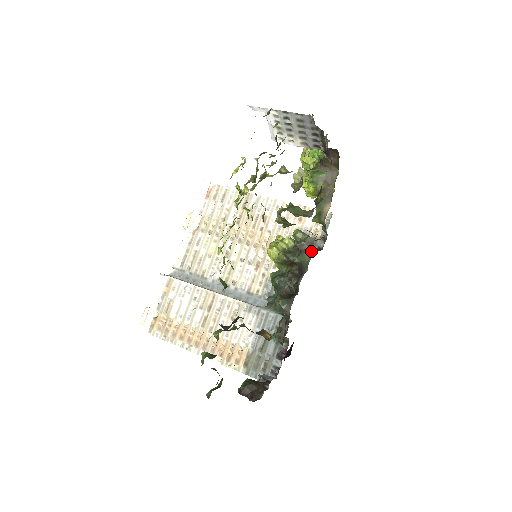
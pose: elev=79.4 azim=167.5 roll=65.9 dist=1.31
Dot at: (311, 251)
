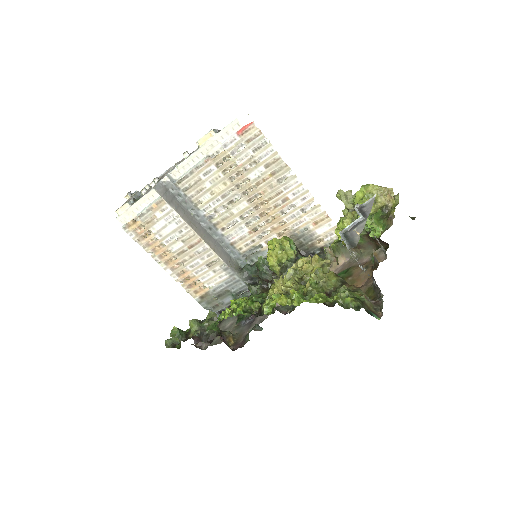
Dot at: occluded
